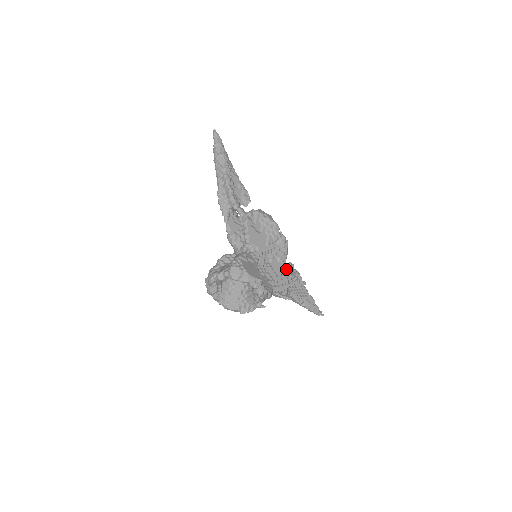
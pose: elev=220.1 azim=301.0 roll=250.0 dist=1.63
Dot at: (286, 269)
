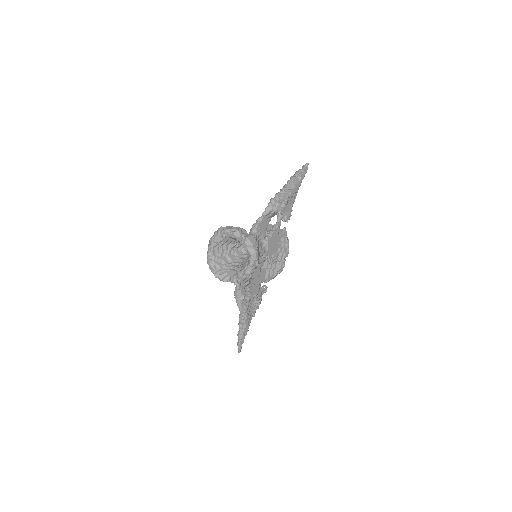
Dot at: (262, 287)
